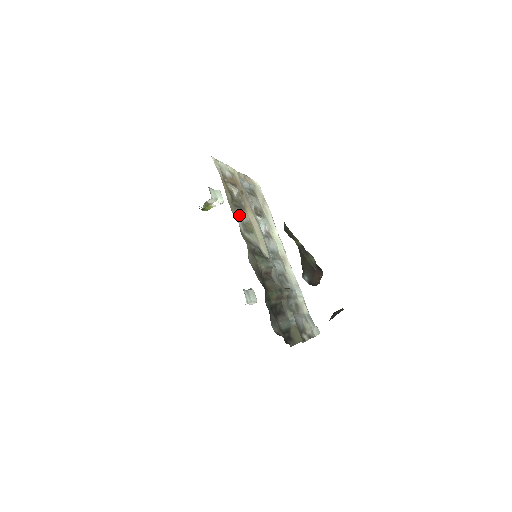
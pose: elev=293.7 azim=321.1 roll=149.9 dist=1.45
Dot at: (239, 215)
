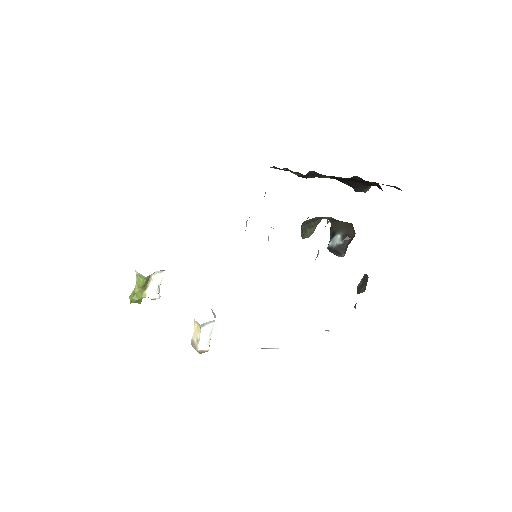
Dot at: occluded
